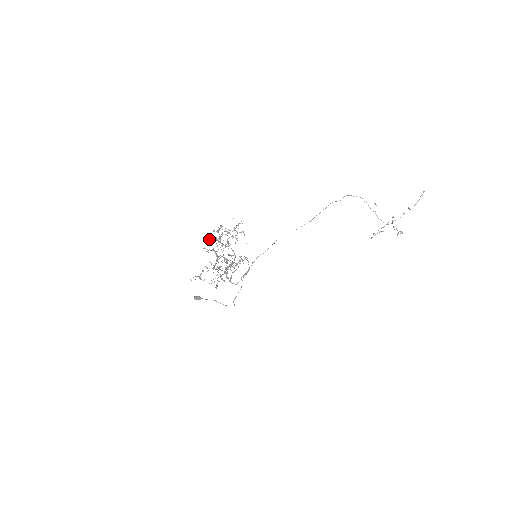
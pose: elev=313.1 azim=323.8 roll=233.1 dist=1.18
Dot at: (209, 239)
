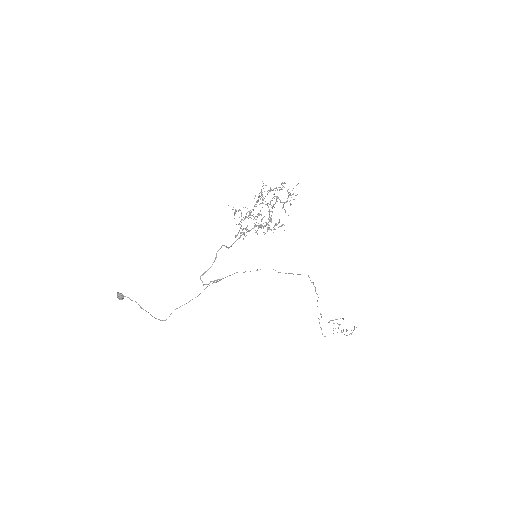
Dot at: (261, 190)
